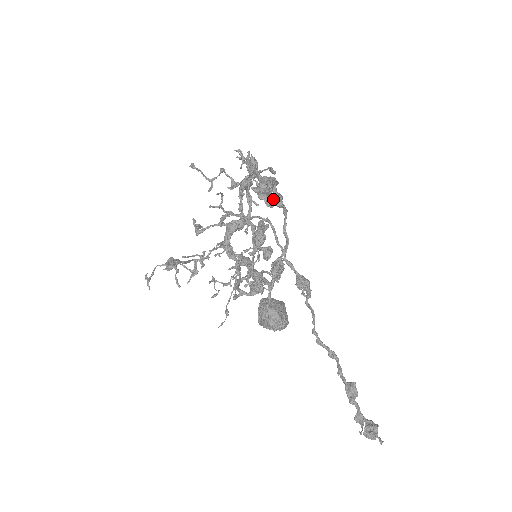
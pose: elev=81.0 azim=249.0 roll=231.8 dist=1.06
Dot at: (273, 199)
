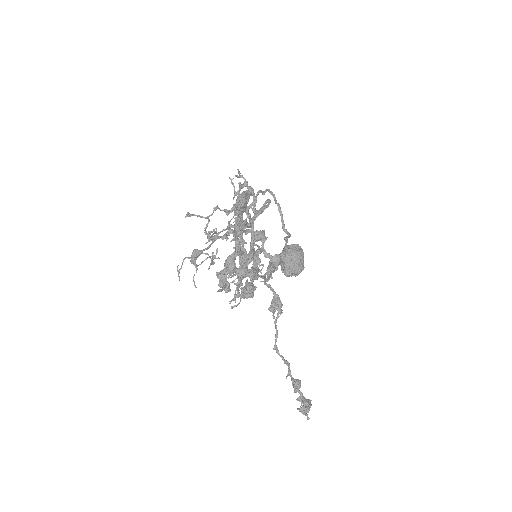
Dot at: (237, 272)
